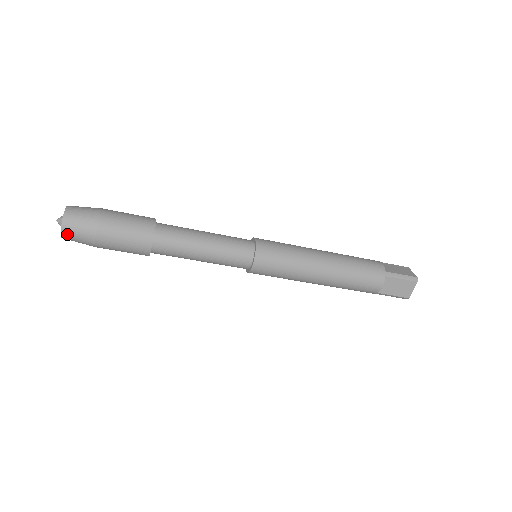
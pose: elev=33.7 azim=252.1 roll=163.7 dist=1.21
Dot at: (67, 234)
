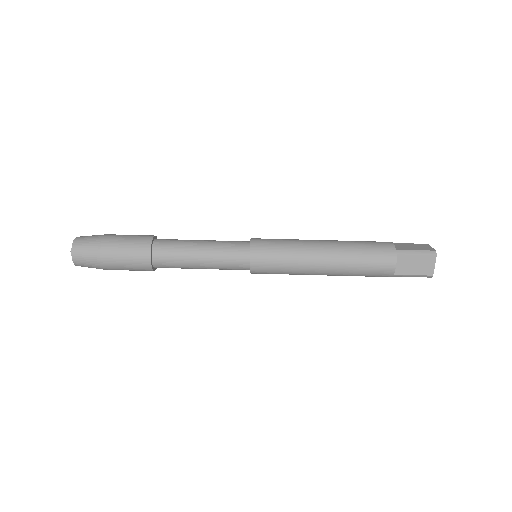
Dot at: (78, 260)
